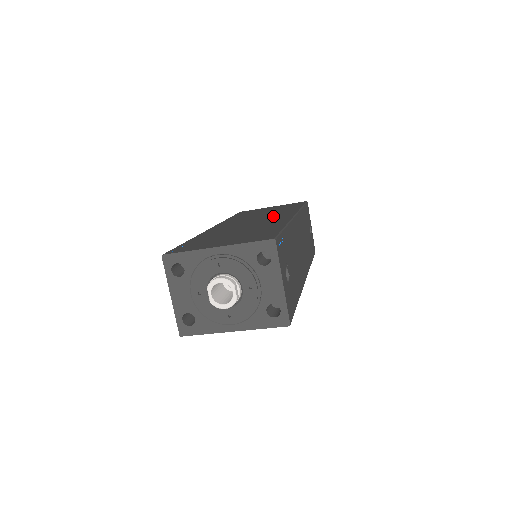
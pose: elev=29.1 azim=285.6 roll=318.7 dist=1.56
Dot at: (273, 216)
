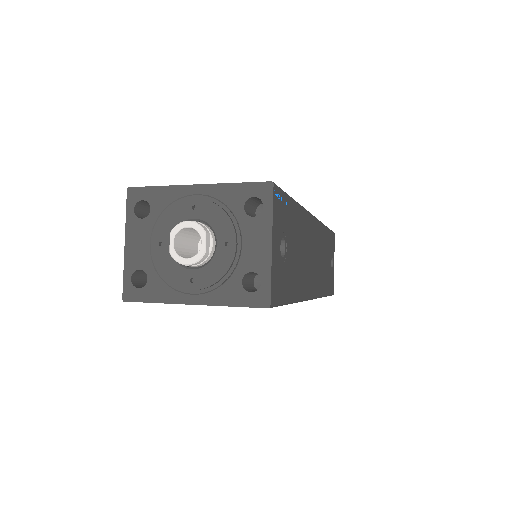
Dot at: occluded
